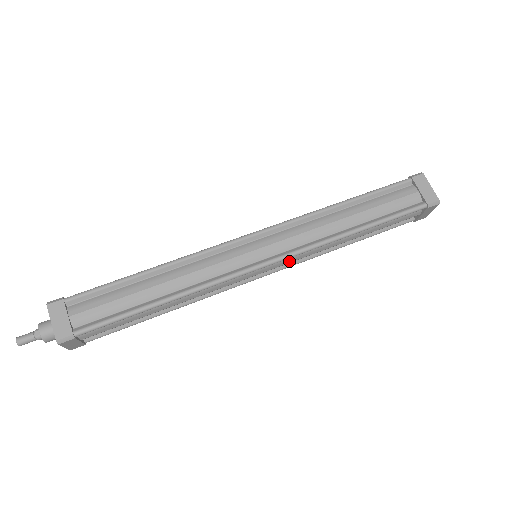
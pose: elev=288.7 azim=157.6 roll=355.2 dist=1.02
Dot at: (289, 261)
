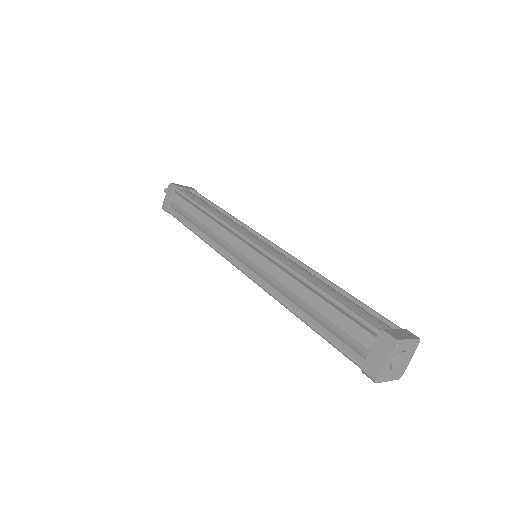
Dot at: occluded
